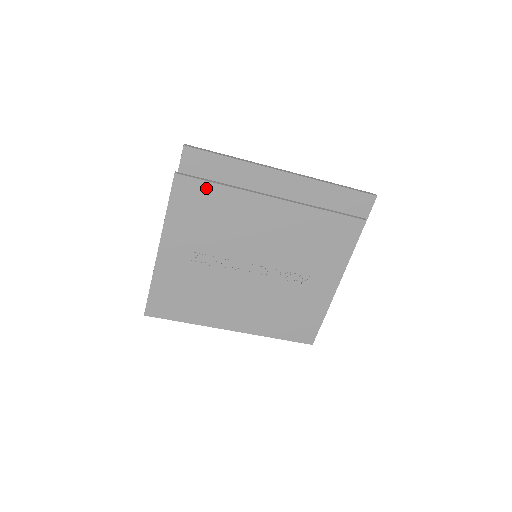
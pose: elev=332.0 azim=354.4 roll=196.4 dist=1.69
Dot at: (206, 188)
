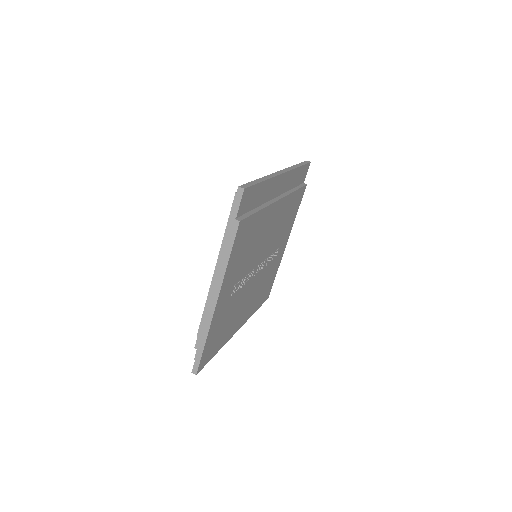
Dot at: (252, 220)
